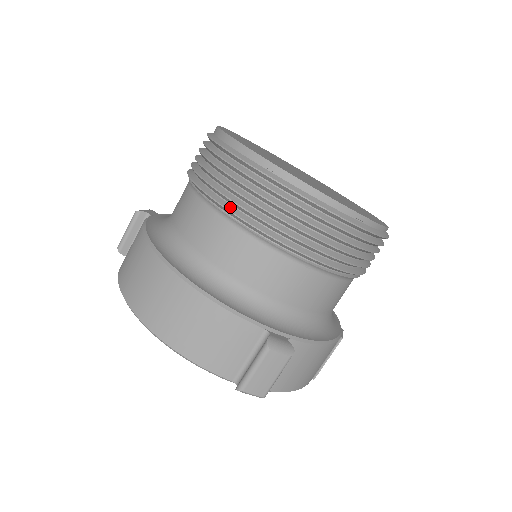
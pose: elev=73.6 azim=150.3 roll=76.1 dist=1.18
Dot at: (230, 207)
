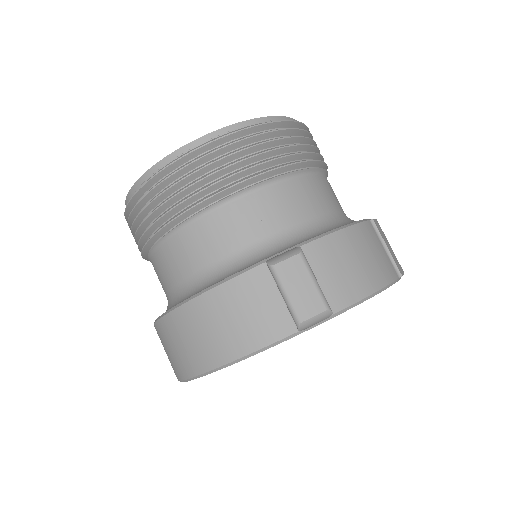
Dot at: (160, 228)
